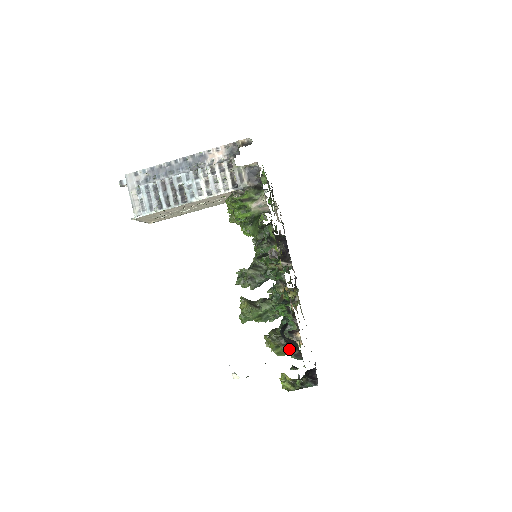
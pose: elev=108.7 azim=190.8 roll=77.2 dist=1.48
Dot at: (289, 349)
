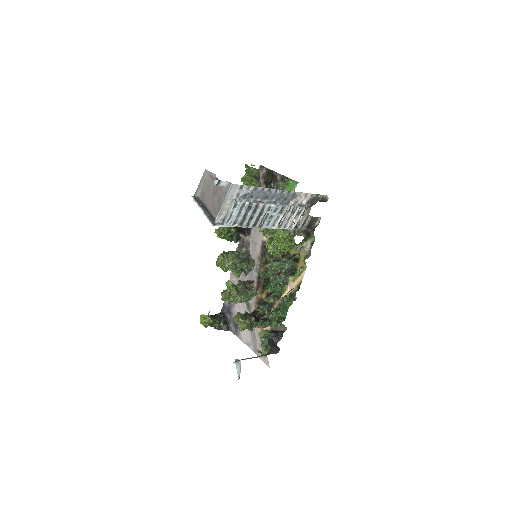
Dot at: occluded
